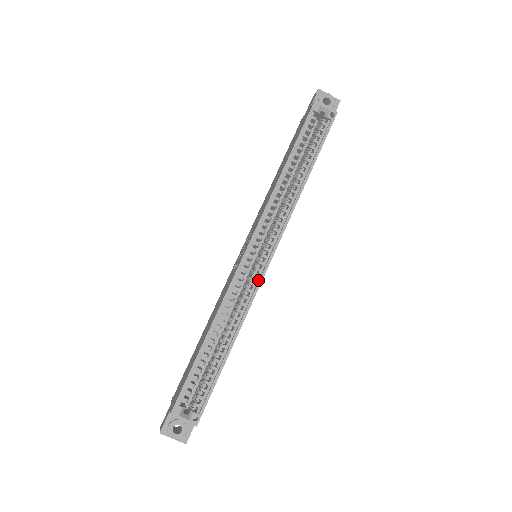
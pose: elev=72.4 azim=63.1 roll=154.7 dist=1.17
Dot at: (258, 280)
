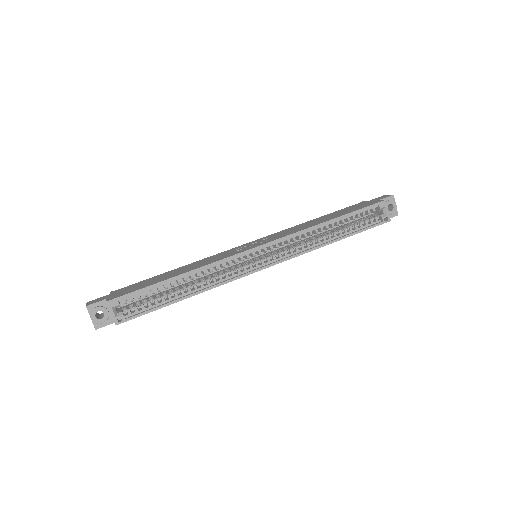
Dot at: (245, 273)
